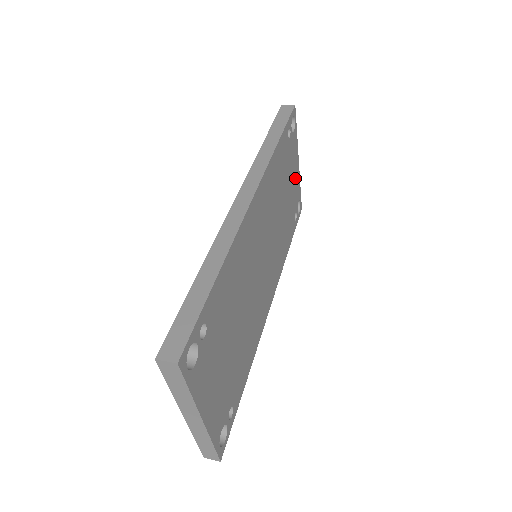
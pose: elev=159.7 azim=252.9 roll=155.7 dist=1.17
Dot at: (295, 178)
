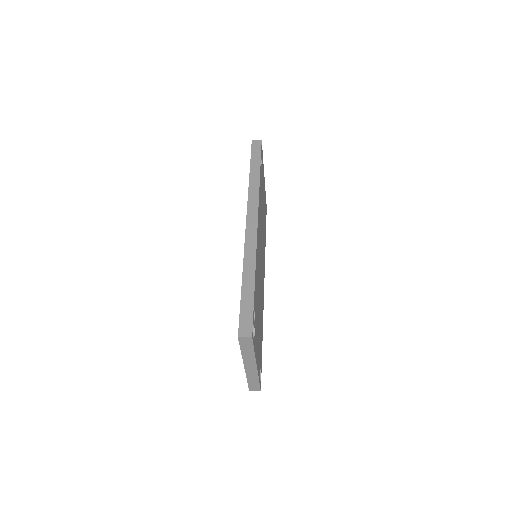
Dot at: (264, 190)
